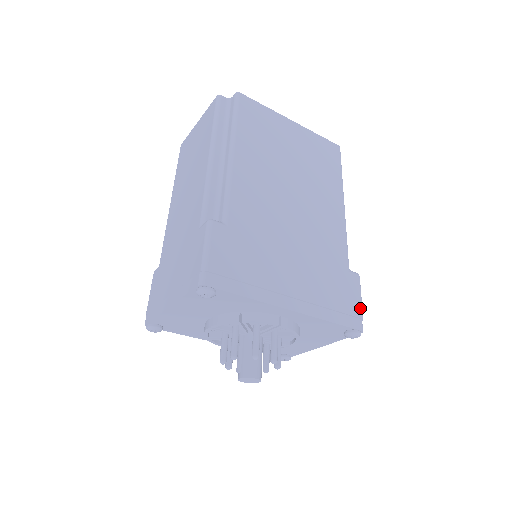
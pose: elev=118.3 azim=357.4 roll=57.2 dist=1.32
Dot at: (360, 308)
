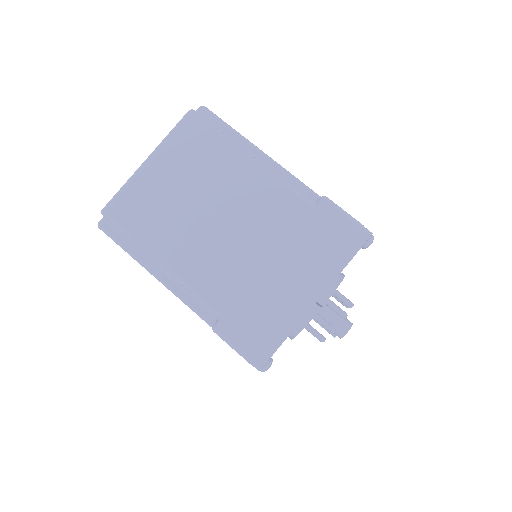
Dot at: (352, 223)
